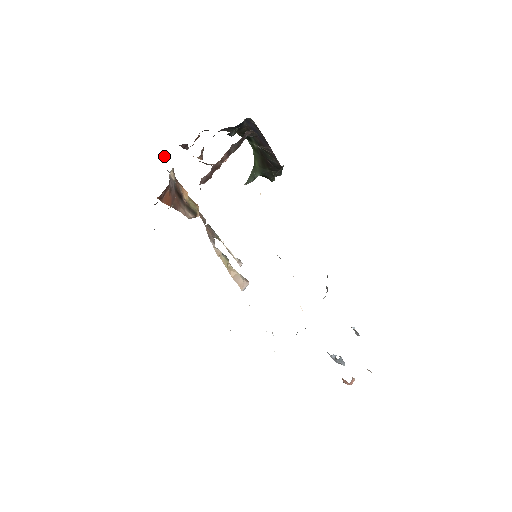
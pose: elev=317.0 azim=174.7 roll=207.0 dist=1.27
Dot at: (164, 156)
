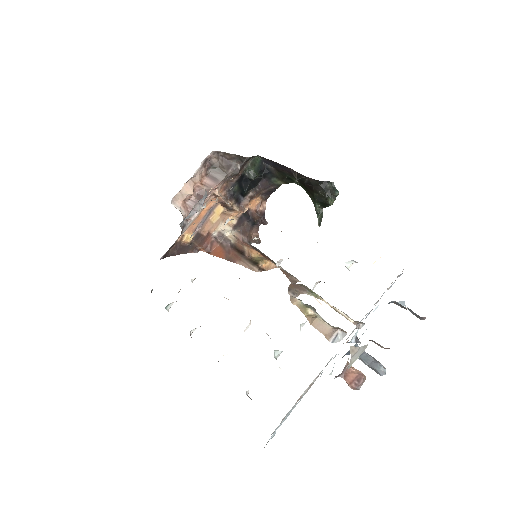
Dot at: occluded
